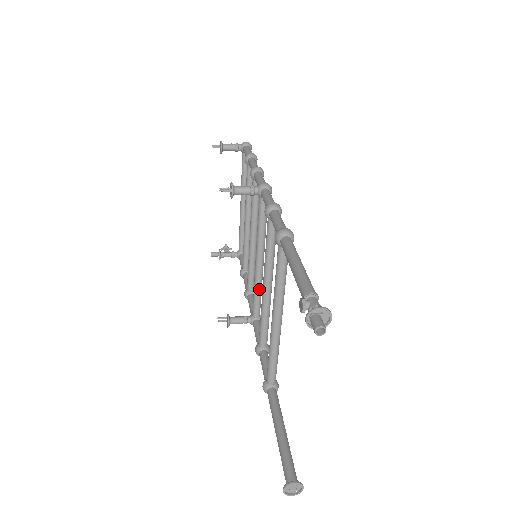
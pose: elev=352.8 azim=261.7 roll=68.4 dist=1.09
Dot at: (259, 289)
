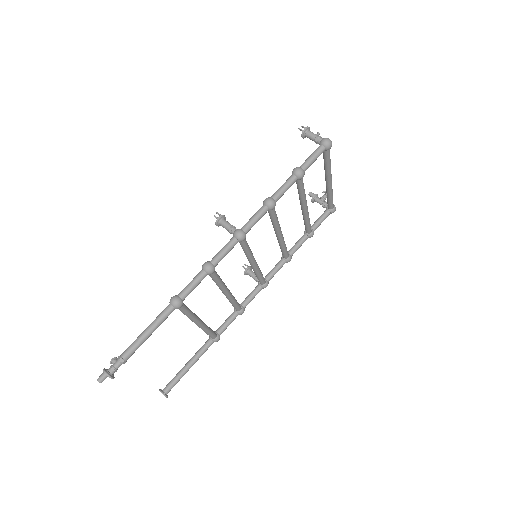
Dot at: (256, 274)
